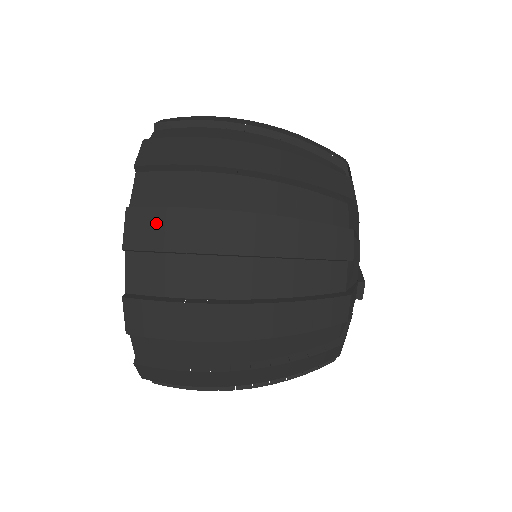
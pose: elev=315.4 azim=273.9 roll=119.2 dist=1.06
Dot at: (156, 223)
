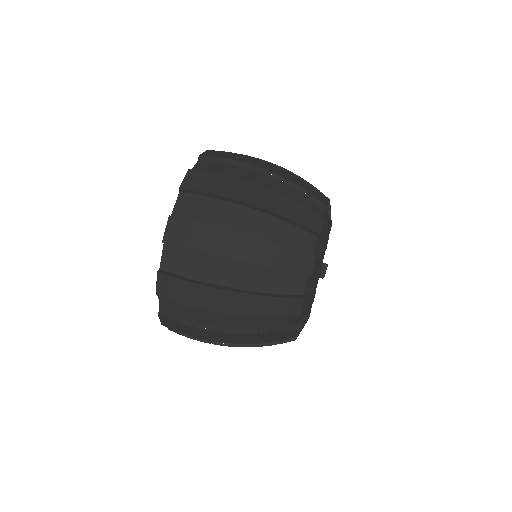
Dot at: (204, 178)
